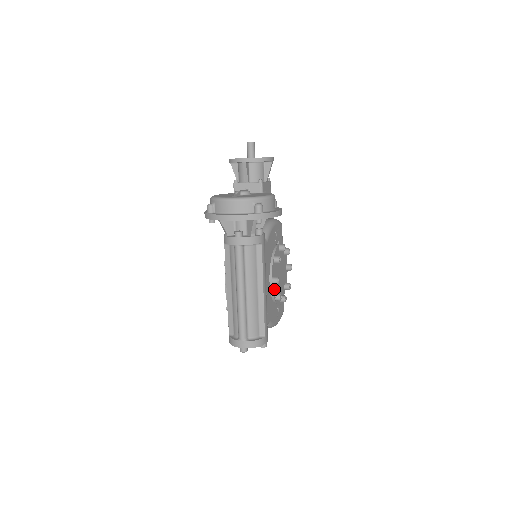
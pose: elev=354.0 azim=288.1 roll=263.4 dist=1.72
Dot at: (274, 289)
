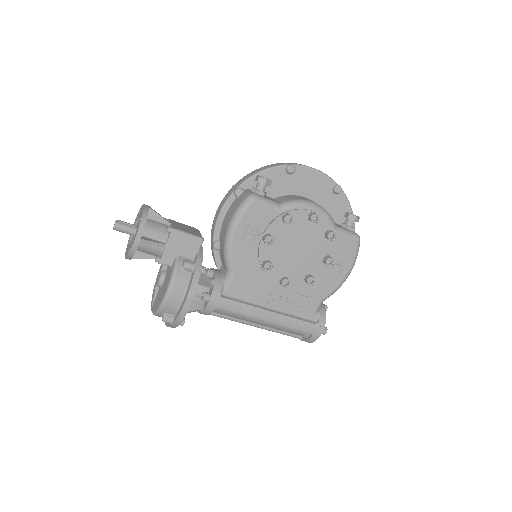
Dot at: (297, 279)
